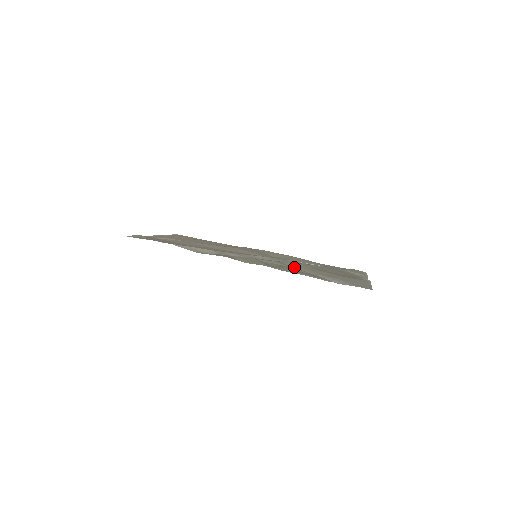
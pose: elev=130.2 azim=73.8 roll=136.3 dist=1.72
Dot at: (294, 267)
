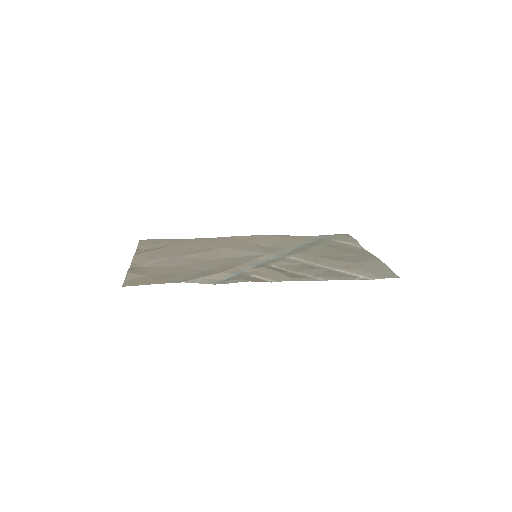
Dot at: (305, 263)
